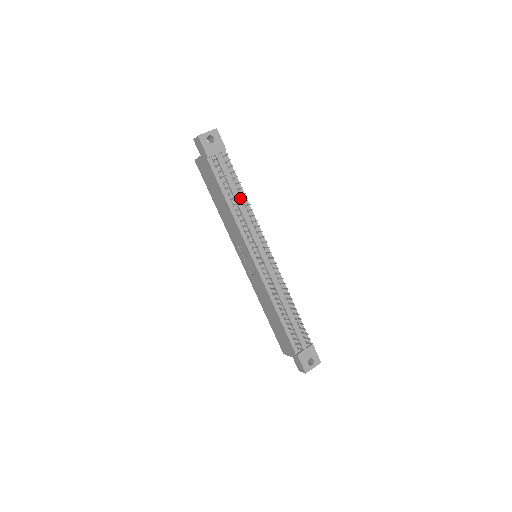
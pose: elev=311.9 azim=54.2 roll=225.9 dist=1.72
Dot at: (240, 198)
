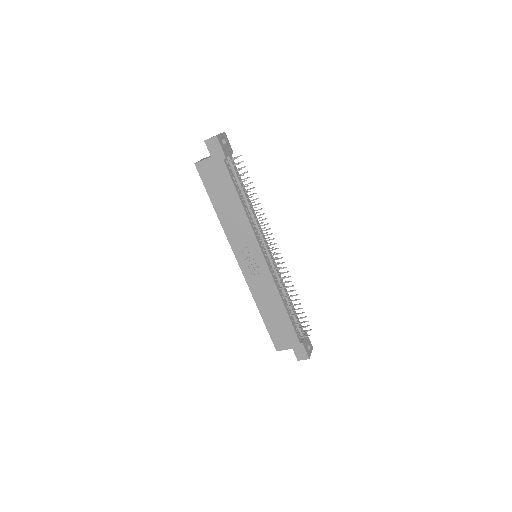
Dot at: occluded
